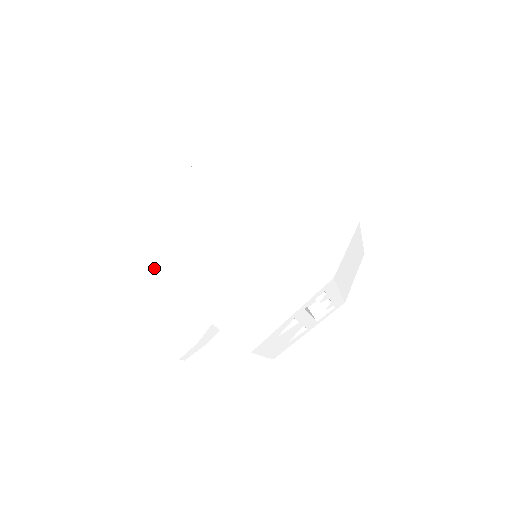
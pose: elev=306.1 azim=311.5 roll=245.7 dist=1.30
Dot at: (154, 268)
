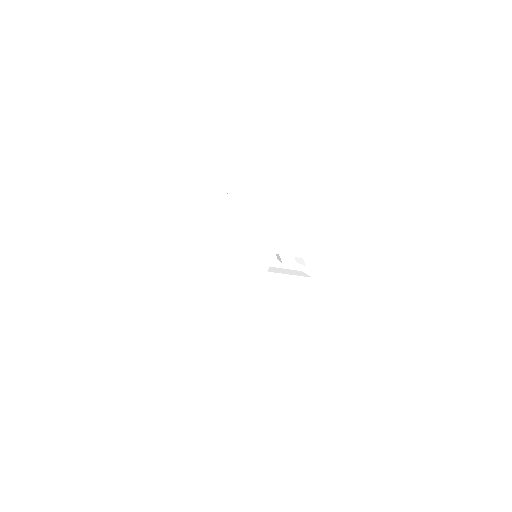
Dot at: occluded
